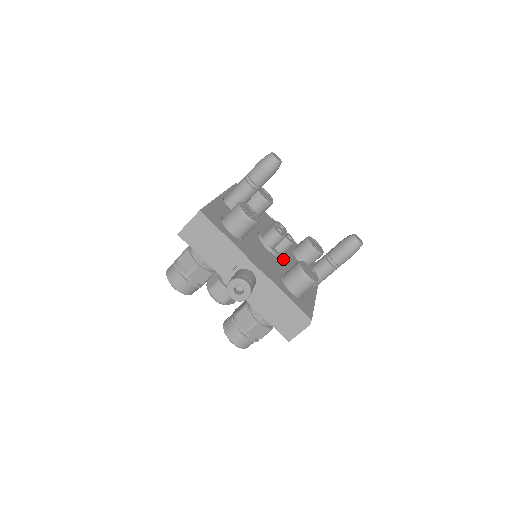
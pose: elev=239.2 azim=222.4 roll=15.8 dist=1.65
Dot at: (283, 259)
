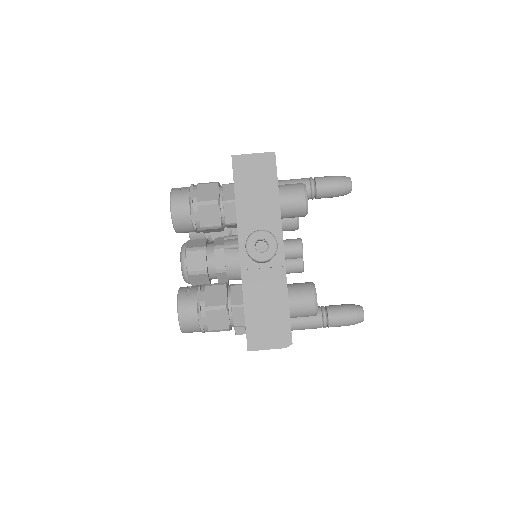
Dot at: occluded
